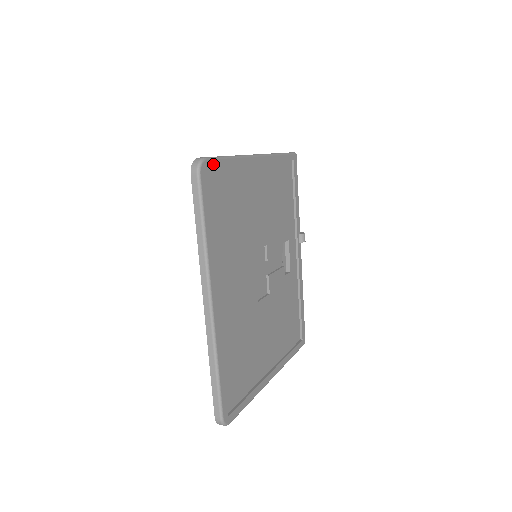
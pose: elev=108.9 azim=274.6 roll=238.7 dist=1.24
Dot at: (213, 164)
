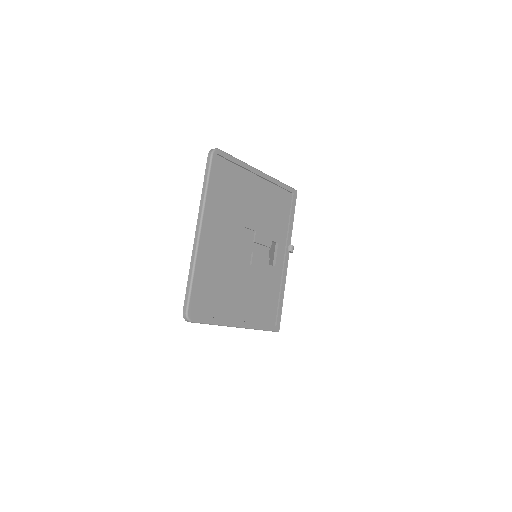
Dot at: (224, 155)
